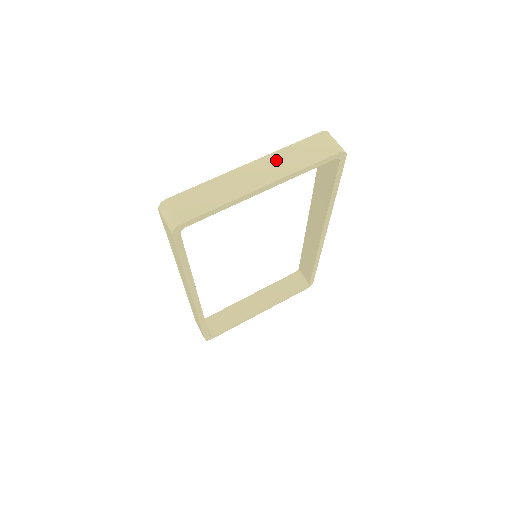
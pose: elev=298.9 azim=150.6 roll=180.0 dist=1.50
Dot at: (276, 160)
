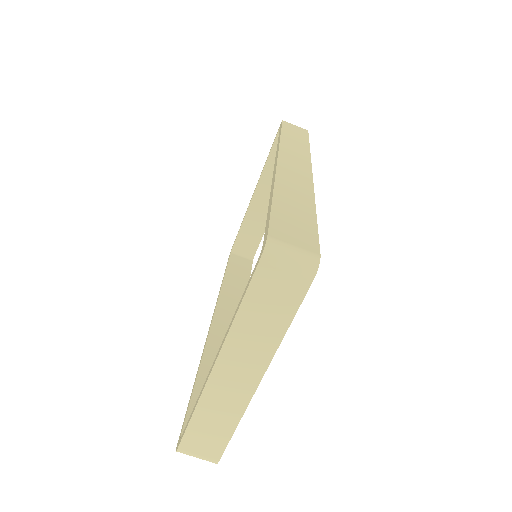
Dot at: (240, 345)
